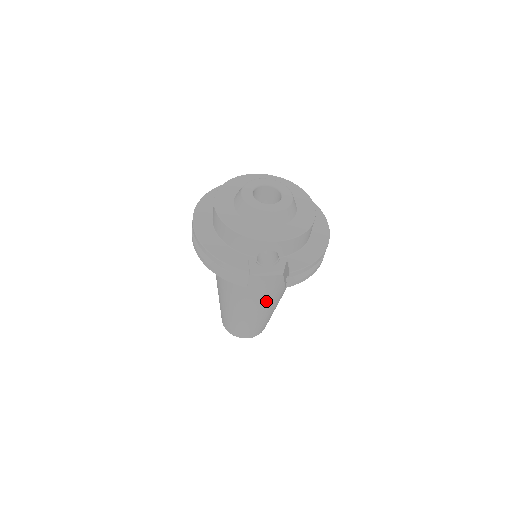
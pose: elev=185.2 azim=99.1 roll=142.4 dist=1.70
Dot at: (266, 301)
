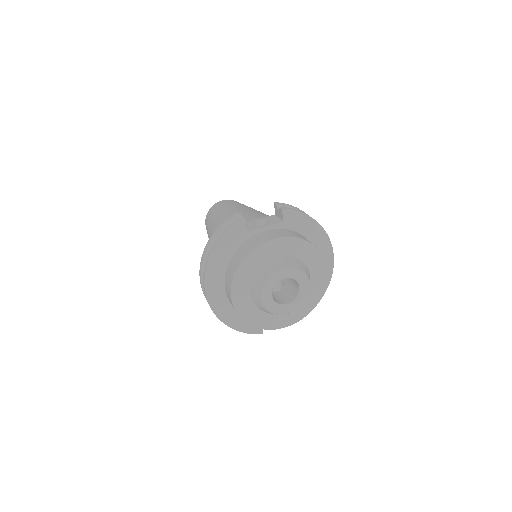
Dot at: occluded
